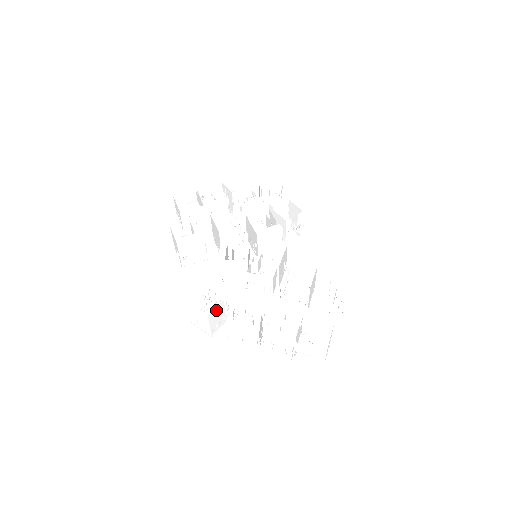
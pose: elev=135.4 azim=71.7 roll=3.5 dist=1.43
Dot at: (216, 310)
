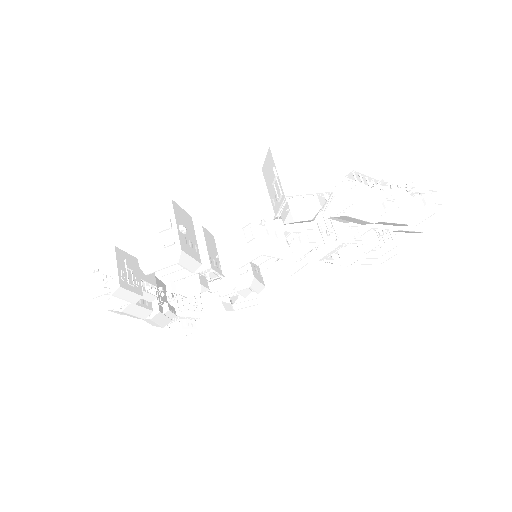
Dot at: occluded
